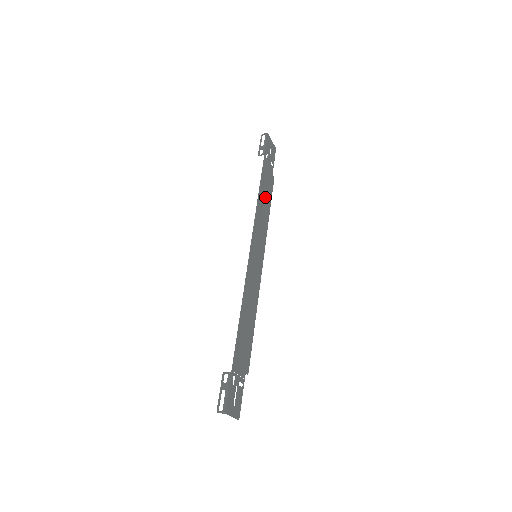
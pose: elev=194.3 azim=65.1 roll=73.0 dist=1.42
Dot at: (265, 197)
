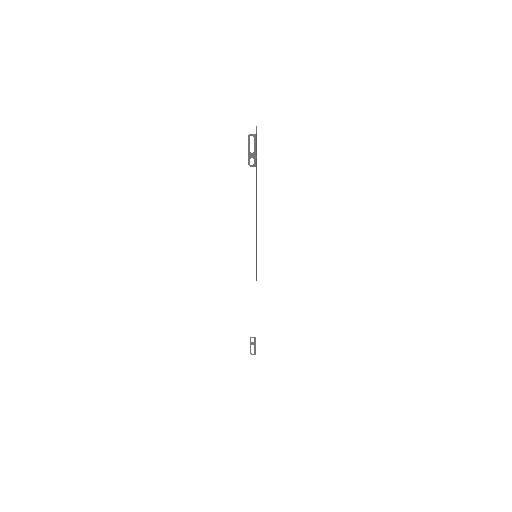
Dot at: (256, 200)
